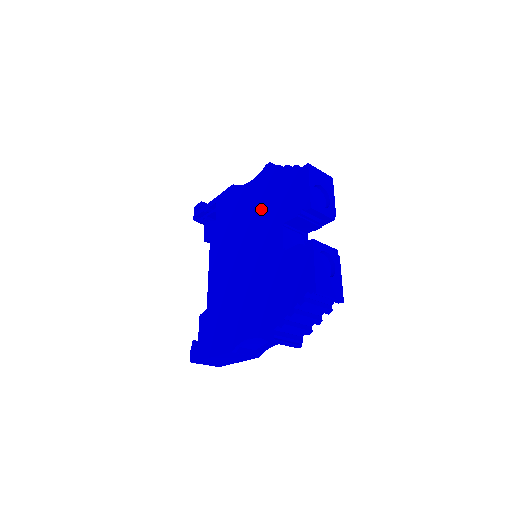
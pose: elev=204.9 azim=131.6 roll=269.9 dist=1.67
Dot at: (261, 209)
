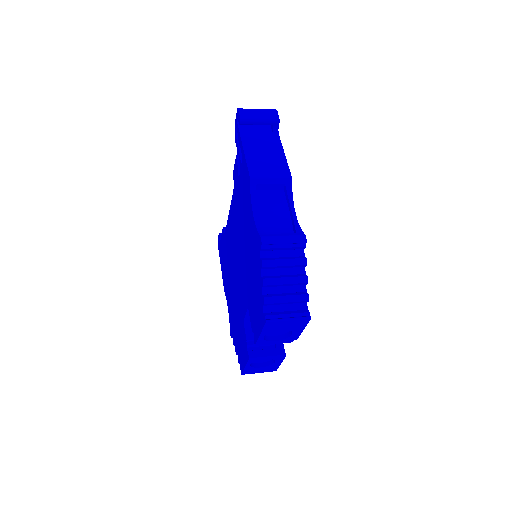
Dot at: (248, 262)
